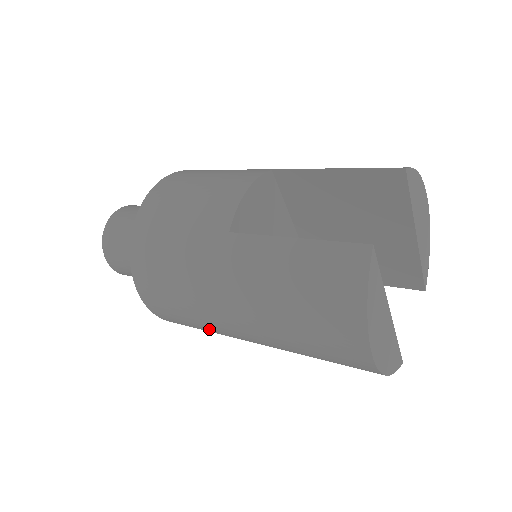
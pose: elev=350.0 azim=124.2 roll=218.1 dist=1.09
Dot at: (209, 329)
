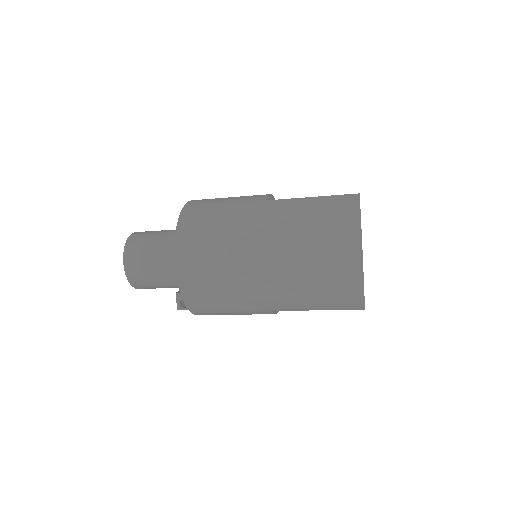
Dot at: (228, 276)
